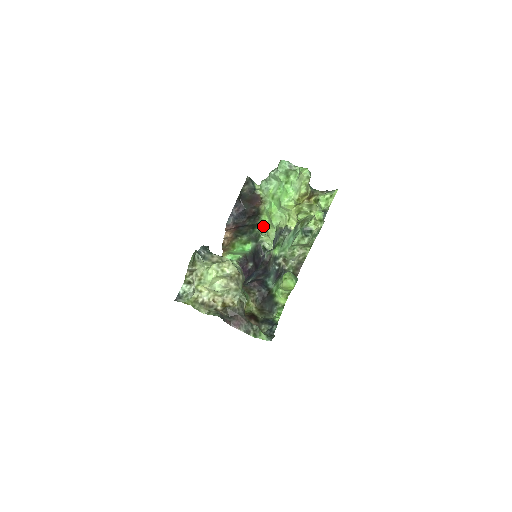
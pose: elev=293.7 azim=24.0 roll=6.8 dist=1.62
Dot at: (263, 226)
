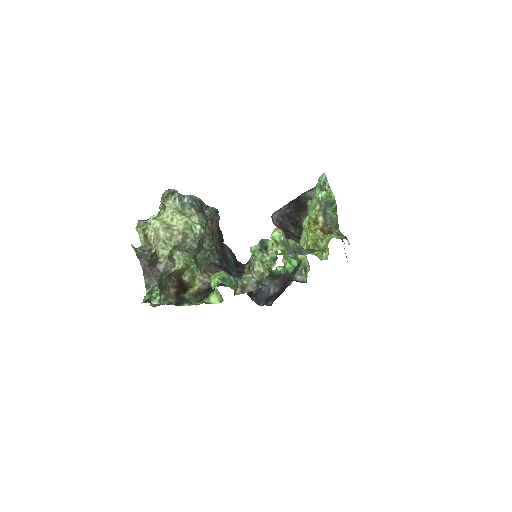
Dot at: occluded
